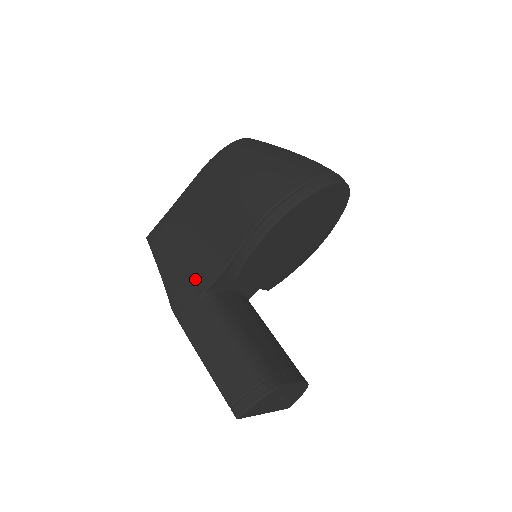
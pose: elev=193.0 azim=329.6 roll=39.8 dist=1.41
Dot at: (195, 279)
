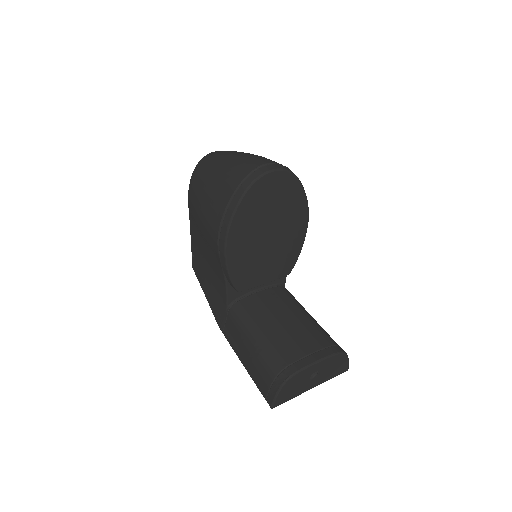
Dot at: (219, 297)
